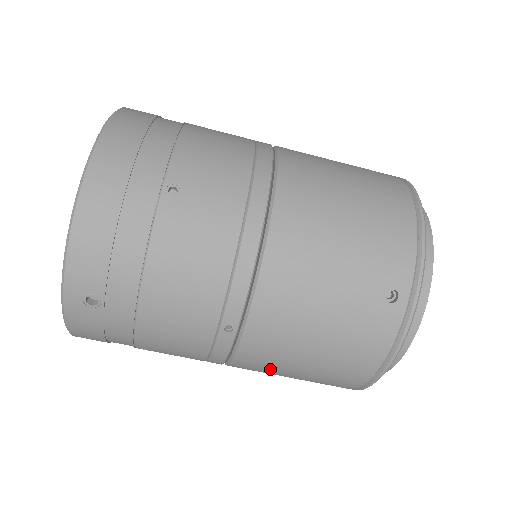
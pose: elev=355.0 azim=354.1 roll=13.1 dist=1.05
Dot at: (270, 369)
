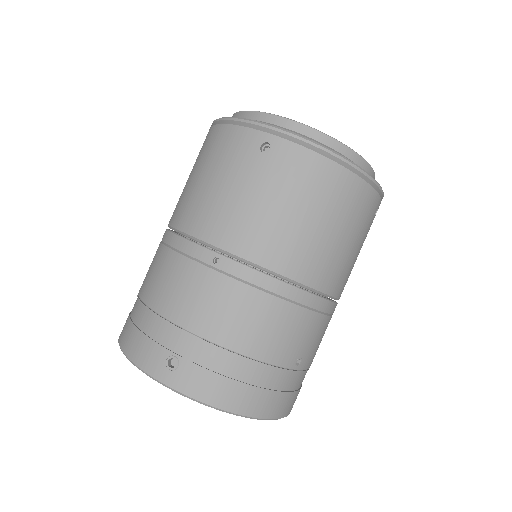
Dot at: occluded
